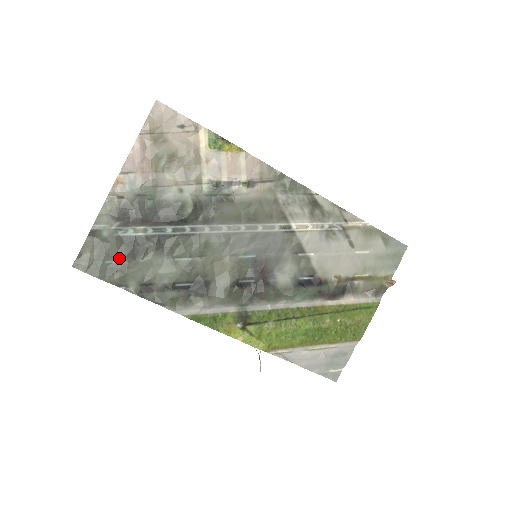
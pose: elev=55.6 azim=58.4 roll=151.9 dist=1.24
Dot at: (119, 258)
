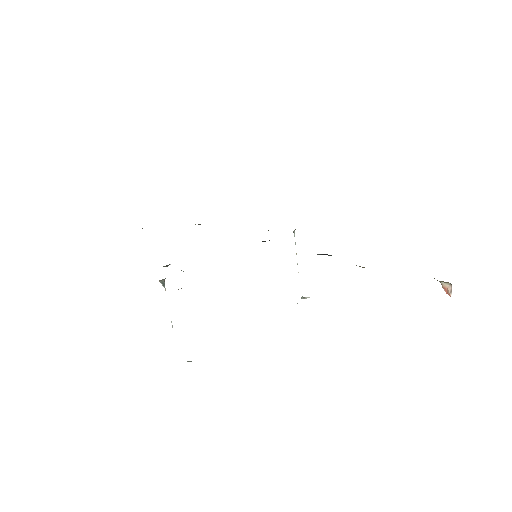
Dot at: occluded
